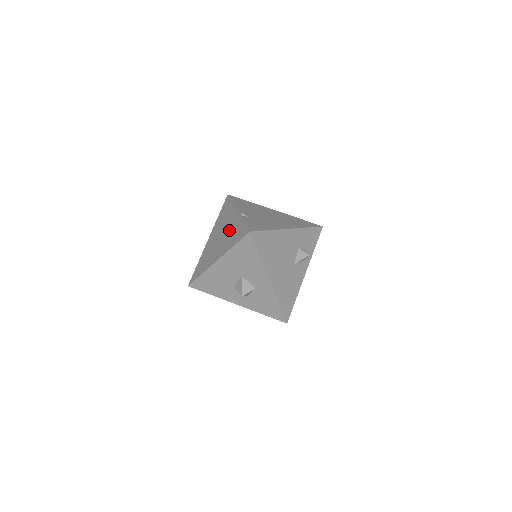
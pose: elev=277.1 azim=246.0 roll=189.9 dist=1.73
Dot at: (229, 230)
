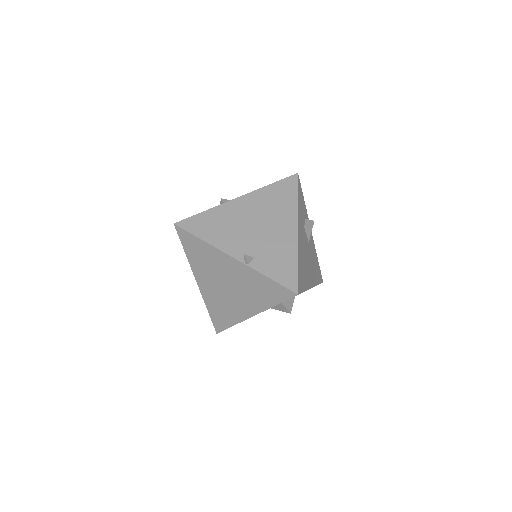
Dot at: (241, 282)
